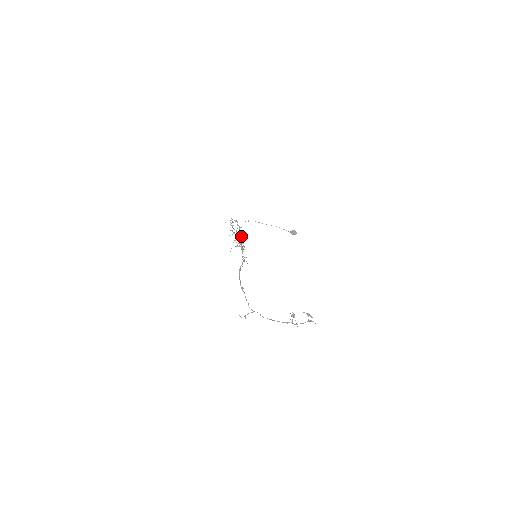
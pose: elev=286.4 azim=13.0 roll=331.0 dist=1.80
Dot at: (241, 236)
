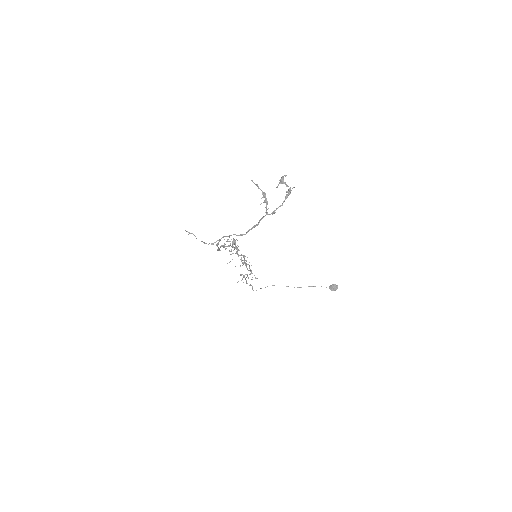
Dot at: (243, 255)
